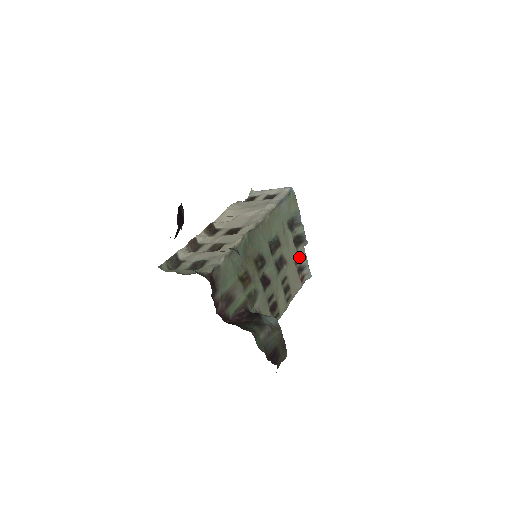
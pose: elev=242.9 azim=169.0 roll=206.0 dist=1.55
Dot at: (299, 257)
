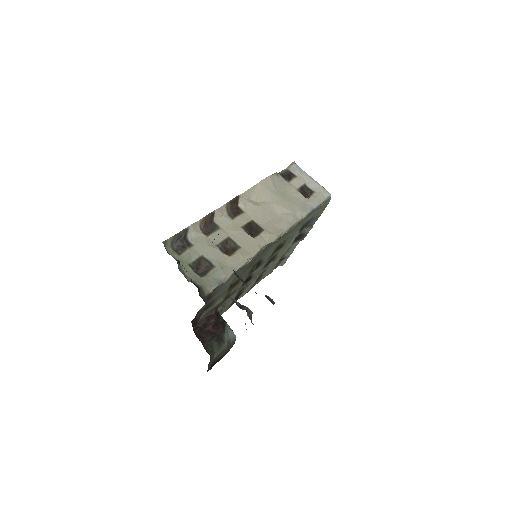
Dot at: (288, 250)
